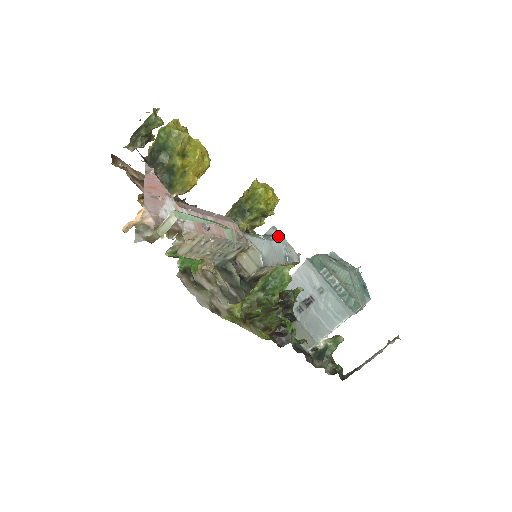
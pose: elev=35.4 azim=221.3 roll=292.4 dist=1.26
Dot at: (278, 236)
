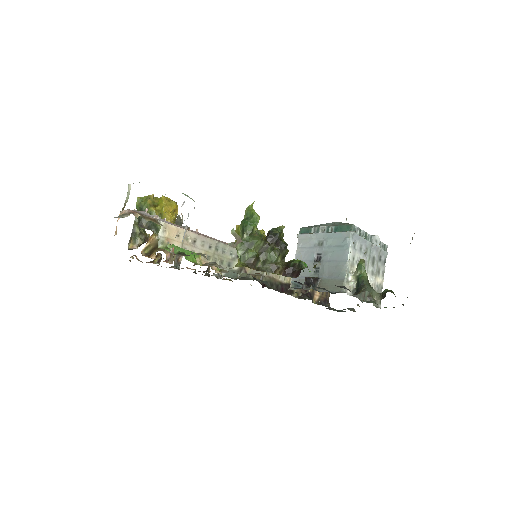
Dot at: occluded
